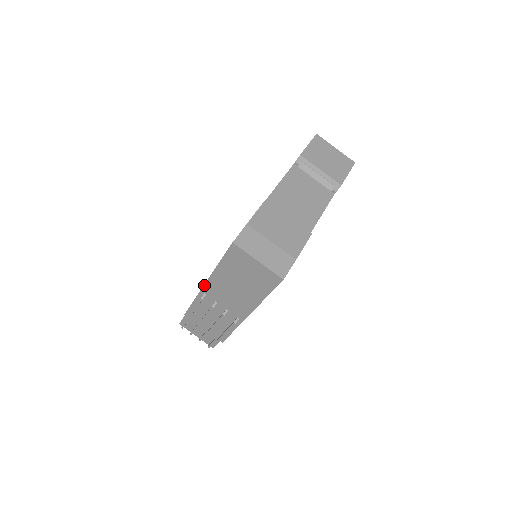
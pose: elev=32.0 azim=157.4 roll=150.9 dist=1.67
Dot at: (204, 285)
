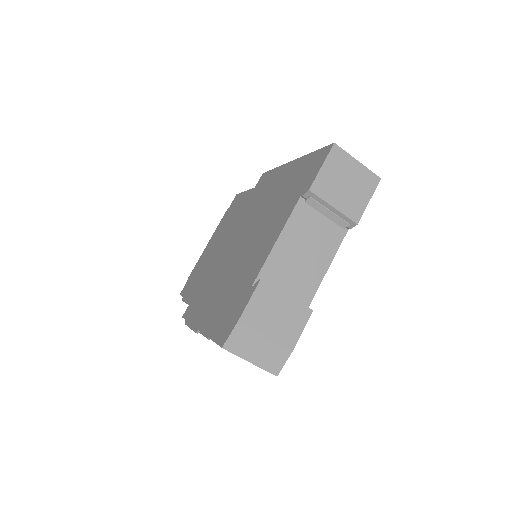
Dot at: (198, 329)
